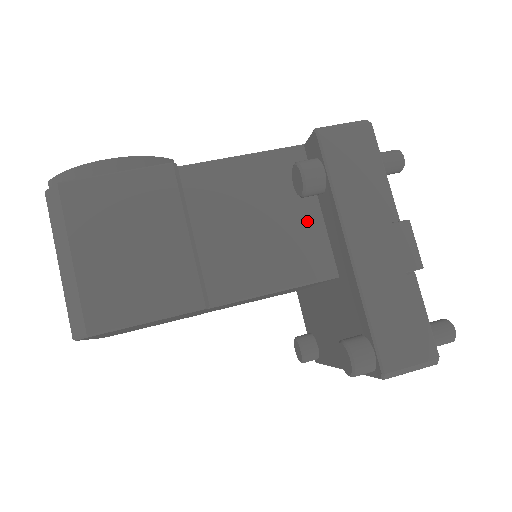
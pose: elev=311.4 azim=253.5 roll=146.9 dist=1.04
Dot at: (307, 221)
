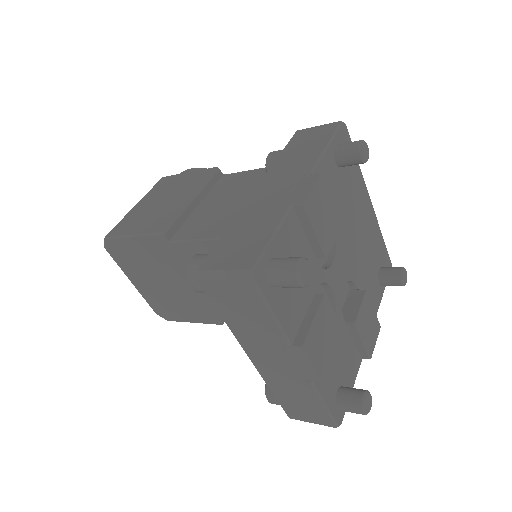
Dot at: occluded
